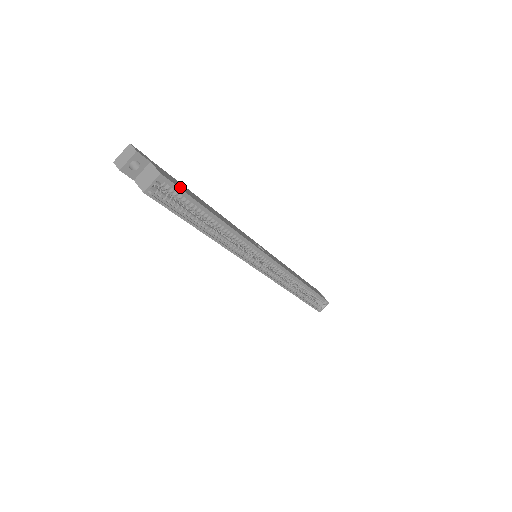
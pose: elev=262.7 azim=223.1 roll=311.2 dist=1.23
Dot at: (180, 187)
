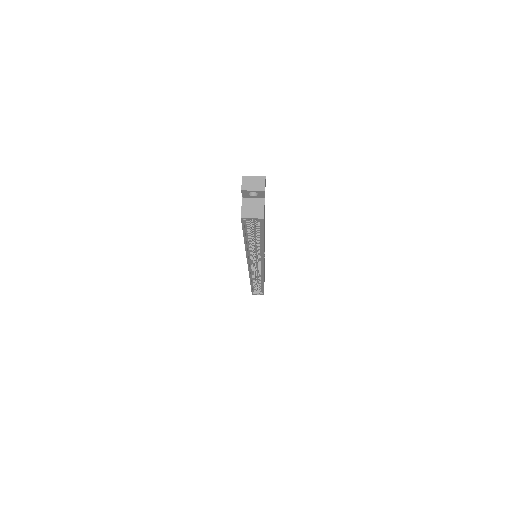
Dot at: occluded
